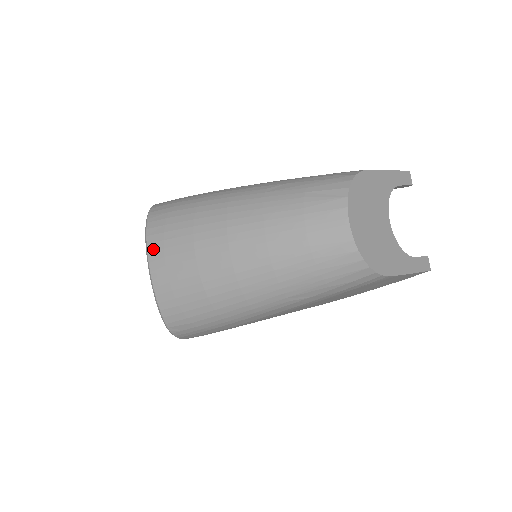
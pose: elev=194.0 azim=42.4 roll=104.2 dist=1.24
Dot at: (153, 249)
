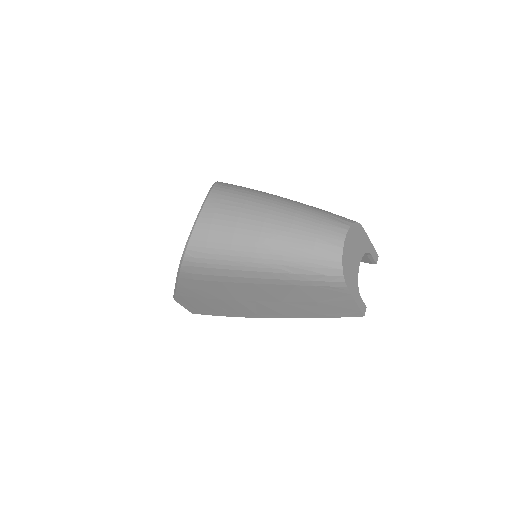
Dot at: (213, 196)
